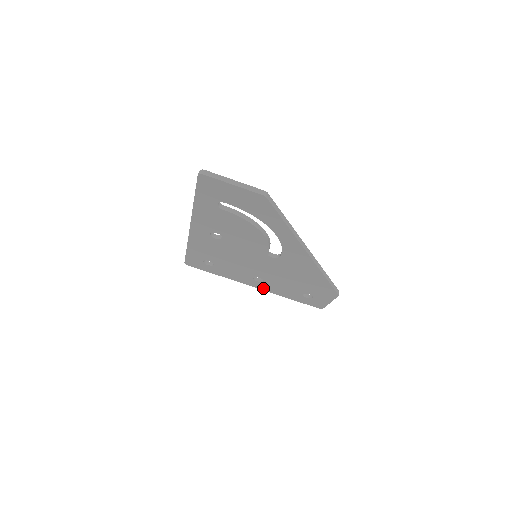
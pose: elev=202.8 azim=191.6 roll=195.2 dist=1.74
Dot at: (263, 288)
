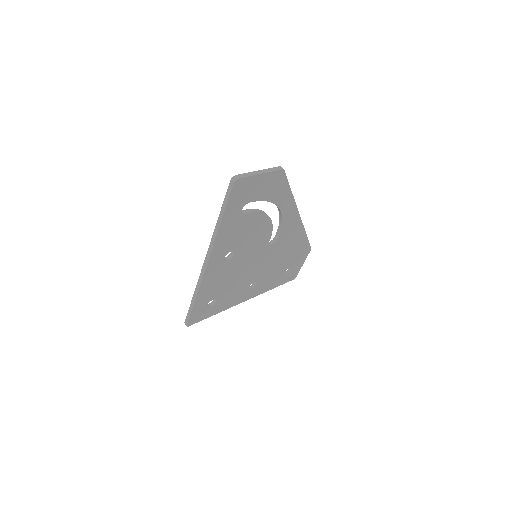
Dot at: (254, 295)
